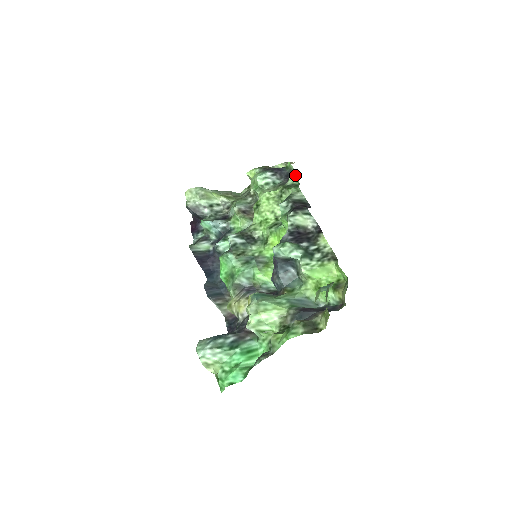
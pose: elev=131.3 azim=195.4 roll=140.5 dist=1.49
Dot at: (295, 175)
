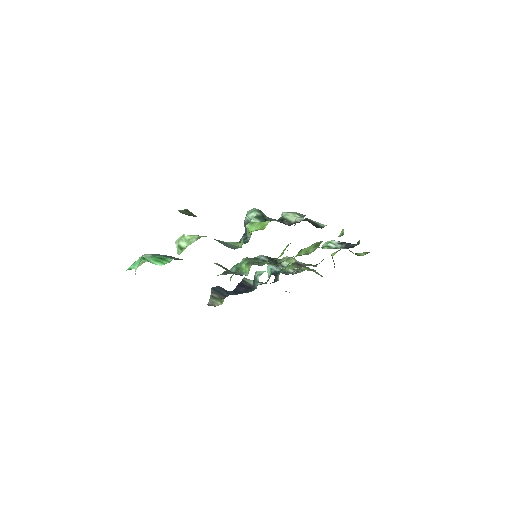
Dot at: occluded
